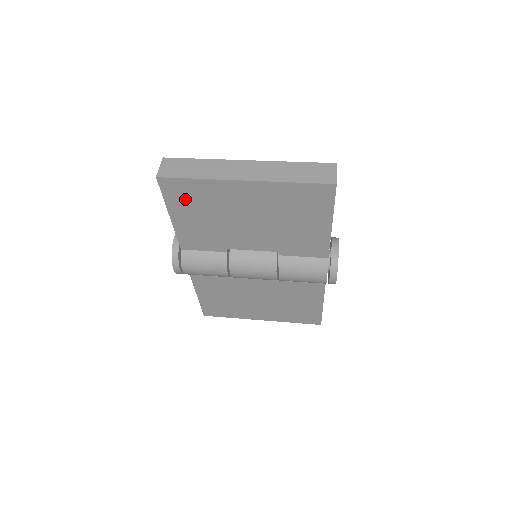
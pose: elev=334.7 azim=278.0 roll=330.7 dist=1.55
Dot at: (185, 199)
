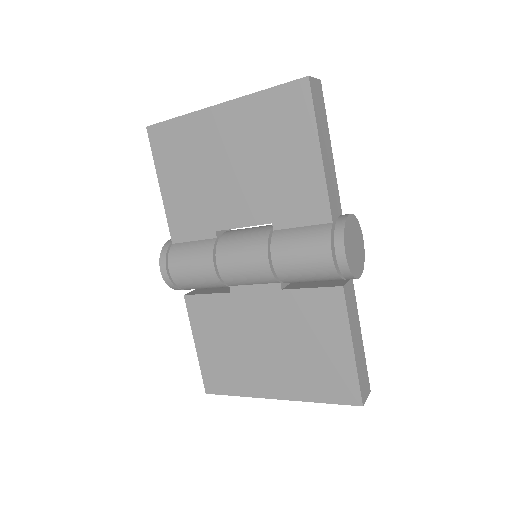
Dot at: (171, 152)
